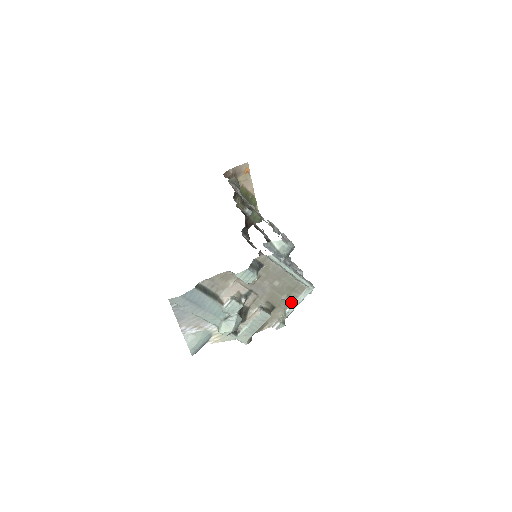
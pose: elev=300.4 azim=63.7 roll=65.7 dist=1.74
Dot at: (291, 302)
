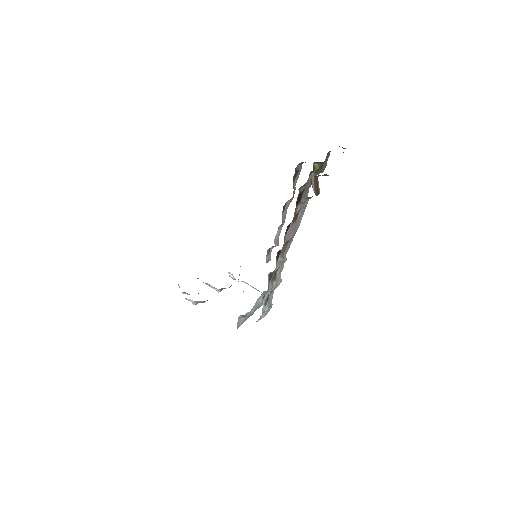
Dot at: occluded
